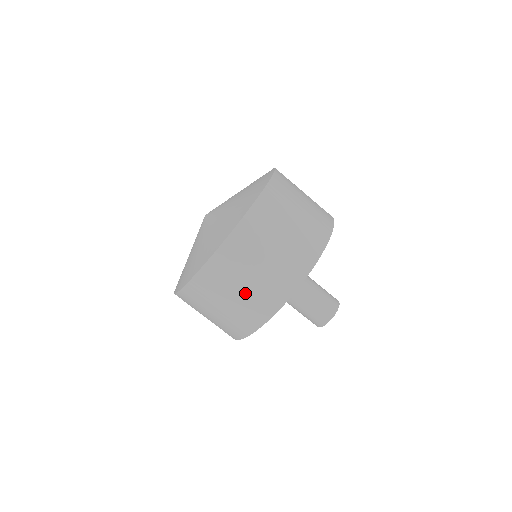
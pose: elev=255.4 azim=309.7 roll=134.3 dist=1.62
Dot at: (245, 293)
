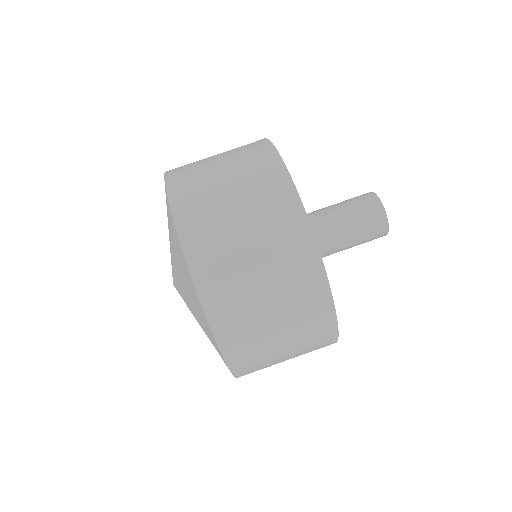
Dot at: (293, 352)
